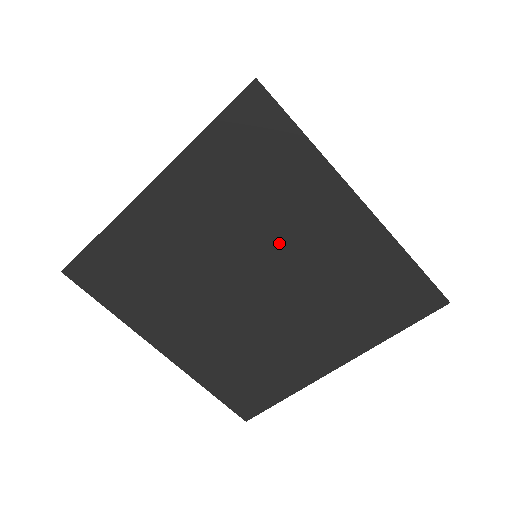
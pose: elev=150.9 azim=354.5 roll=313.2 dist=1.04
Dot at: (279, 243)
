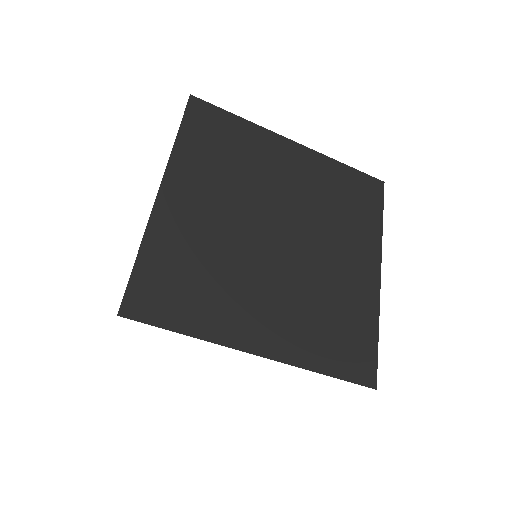
Dot at: (323, 238)
